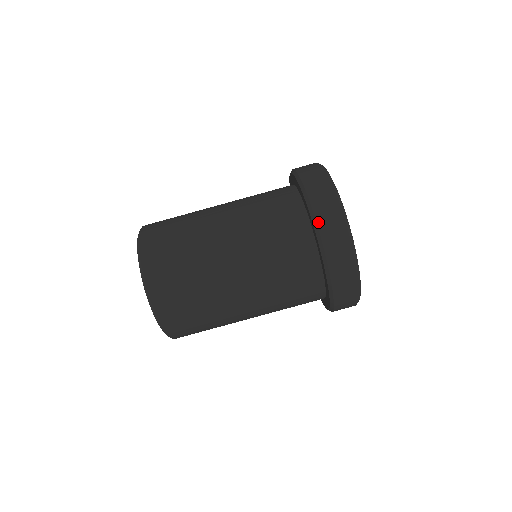
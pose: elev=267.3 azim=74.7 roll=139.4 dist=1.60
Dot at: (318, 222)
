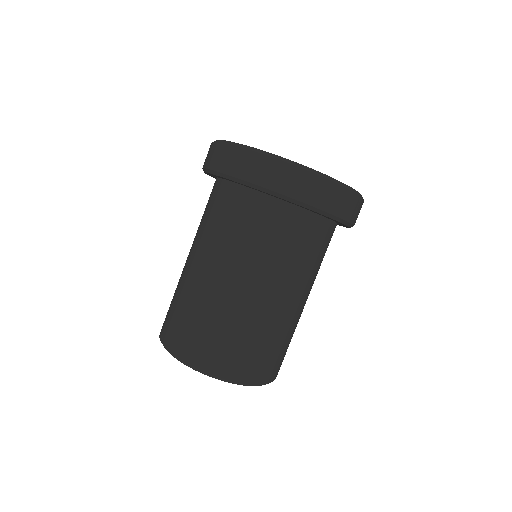
Dot at: (204, 167)
